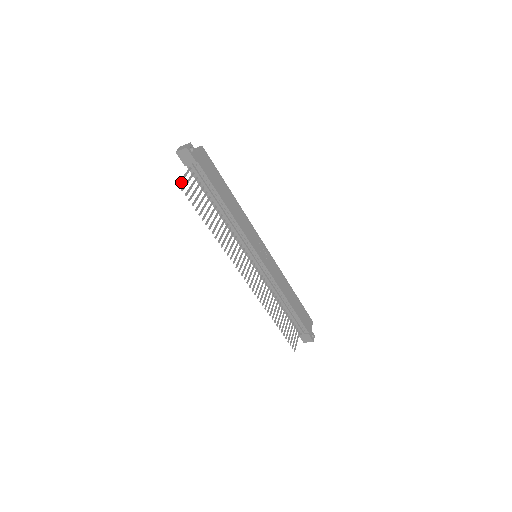
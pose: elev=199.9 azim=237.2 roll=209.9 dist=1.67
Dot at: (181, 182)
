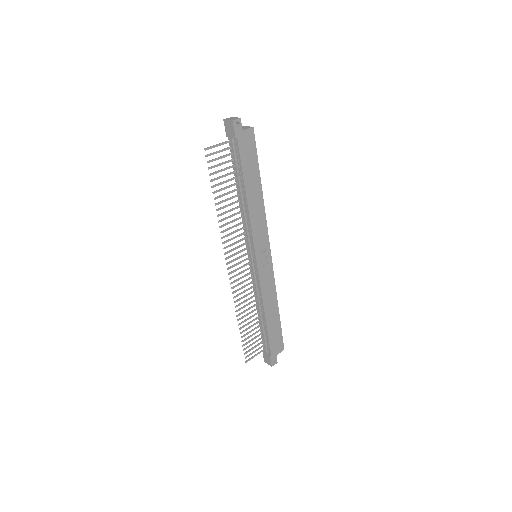
Dot at: (210, 148)
